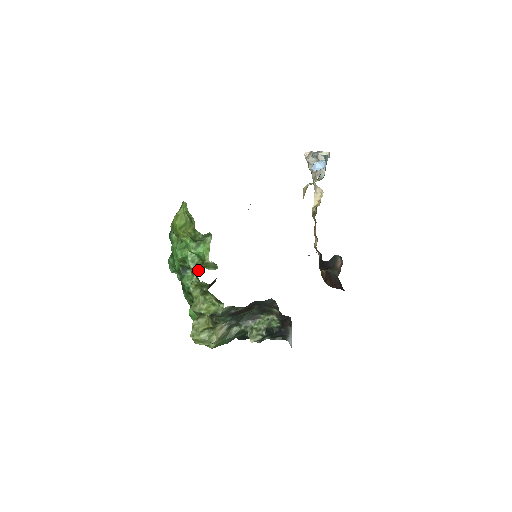
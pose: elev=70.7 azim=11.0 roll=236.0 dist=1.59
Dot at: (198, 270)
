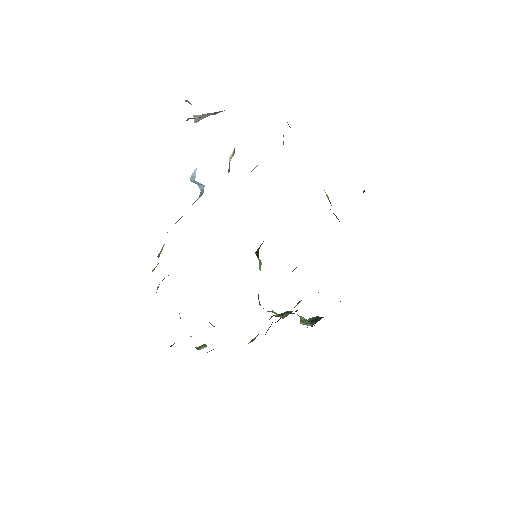
Dot at: occluded
